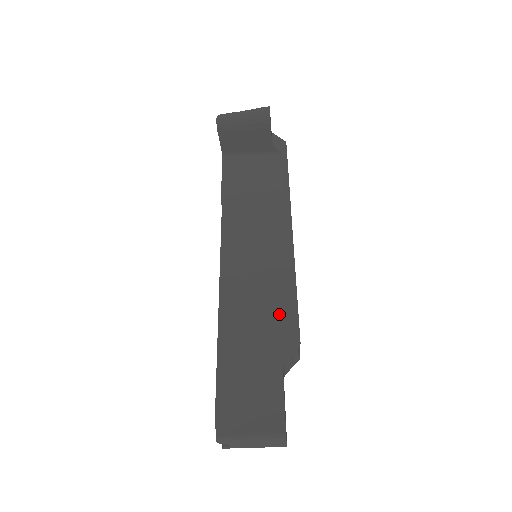
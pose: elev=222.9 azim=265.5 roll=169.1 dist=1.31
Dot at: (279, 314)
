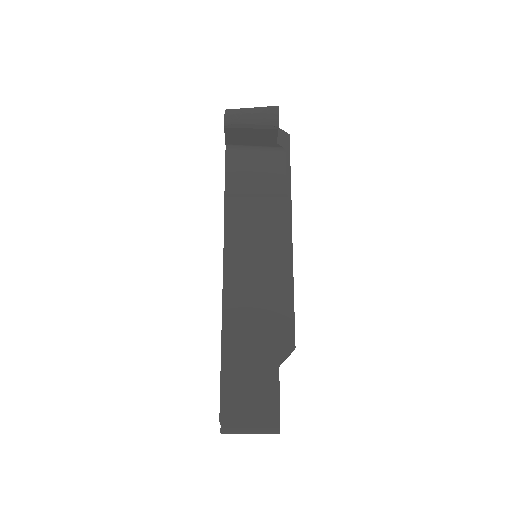
Dot at: (277, 320)
